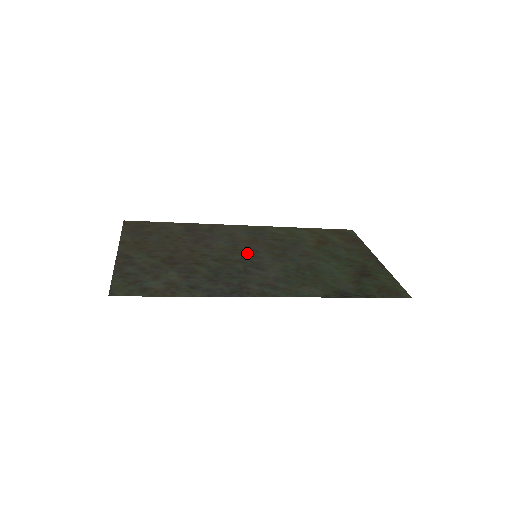
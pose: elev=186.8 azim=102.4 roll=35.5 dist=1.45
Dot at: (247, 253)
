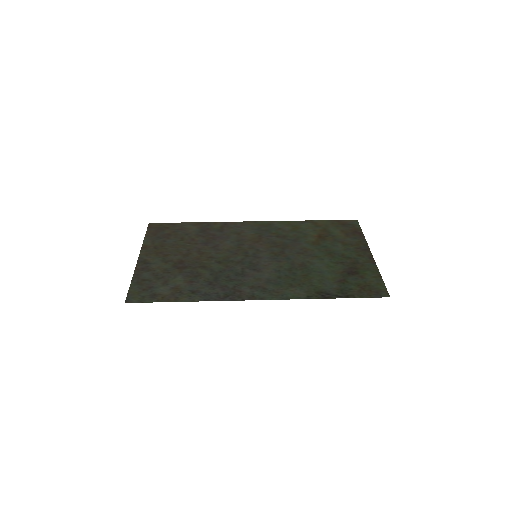
Dot at: (249, 253)
